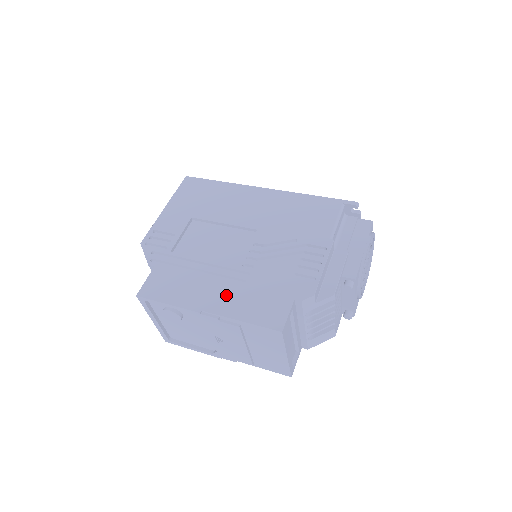
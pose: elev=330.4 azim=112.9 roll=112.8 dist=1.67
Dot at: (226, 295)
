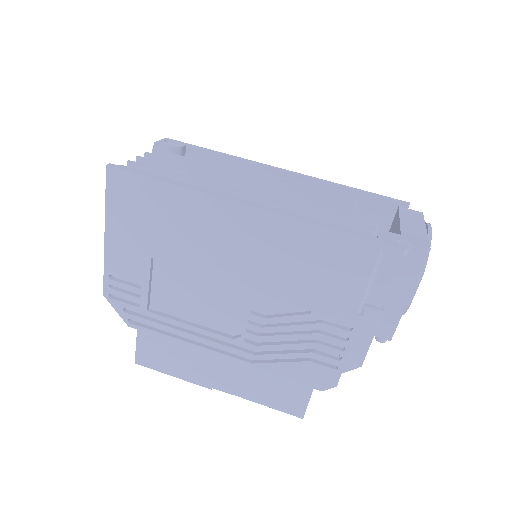
Dot at: (234, 375)
